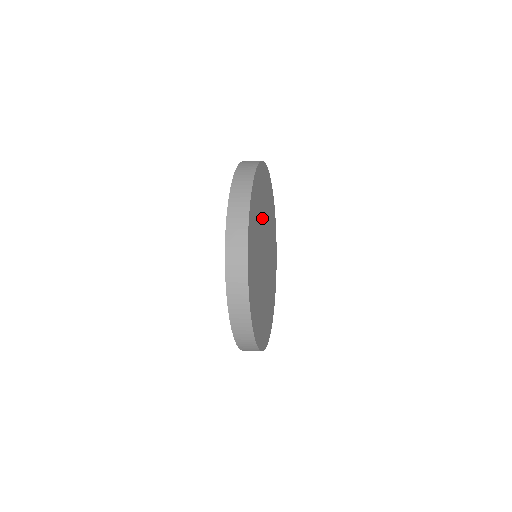
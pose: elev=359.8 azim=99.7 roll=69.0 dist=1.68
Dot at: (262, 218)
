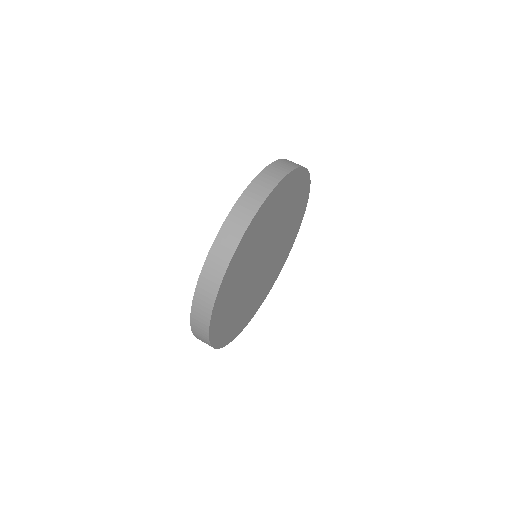
Dot at: (268, 231)
